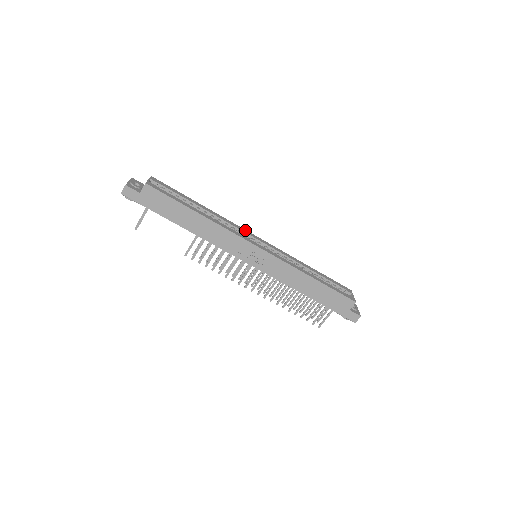
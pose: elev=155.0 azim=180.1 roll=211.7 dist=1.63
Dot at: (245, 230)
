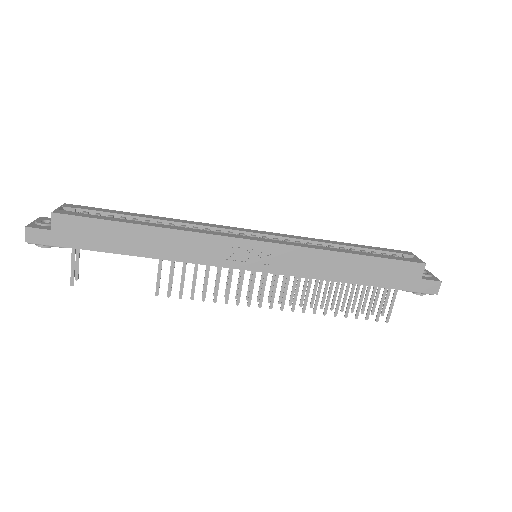
Dot at: (226, 226)
